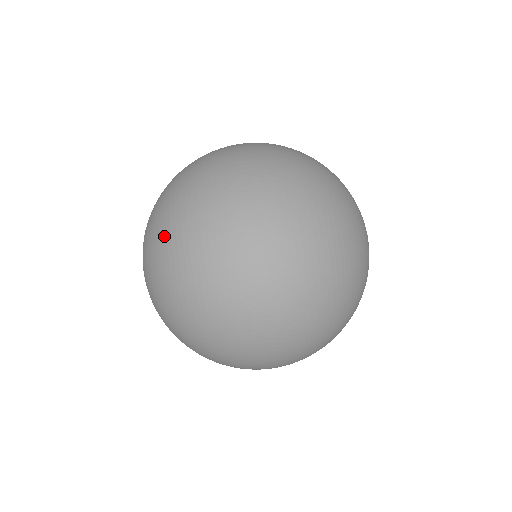
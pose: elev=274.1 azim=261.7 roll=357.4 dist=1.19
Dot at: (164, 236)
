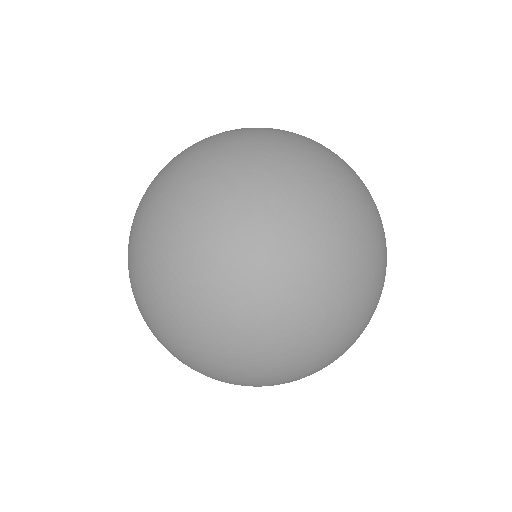
Dot at: (140, 279)
